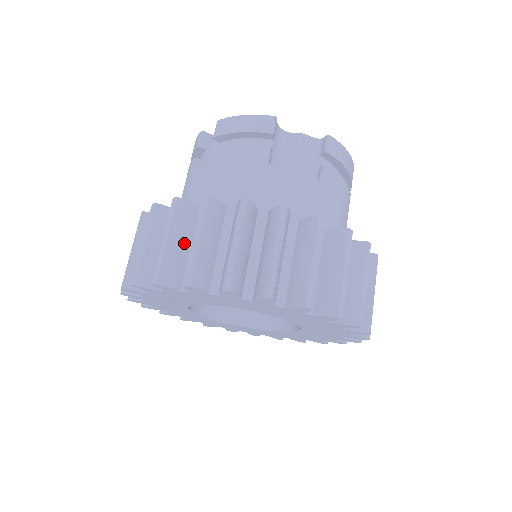
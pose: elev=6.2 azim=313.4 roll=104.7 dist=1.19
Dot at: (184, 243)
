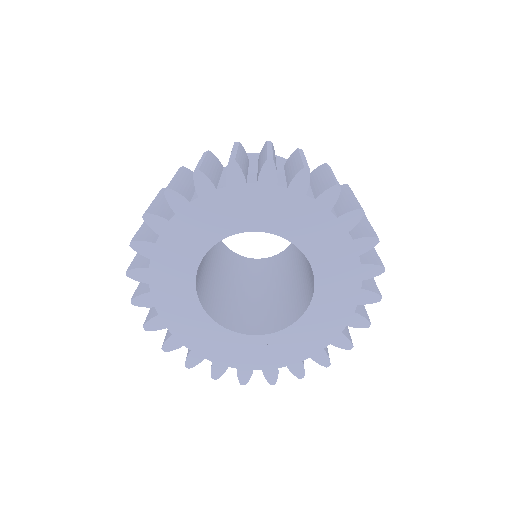
Dot at: occluded
